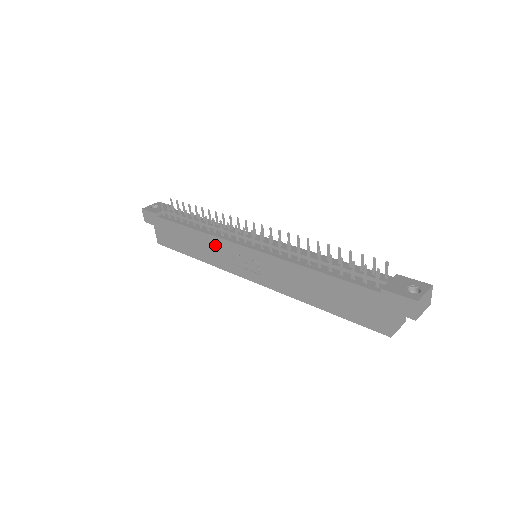
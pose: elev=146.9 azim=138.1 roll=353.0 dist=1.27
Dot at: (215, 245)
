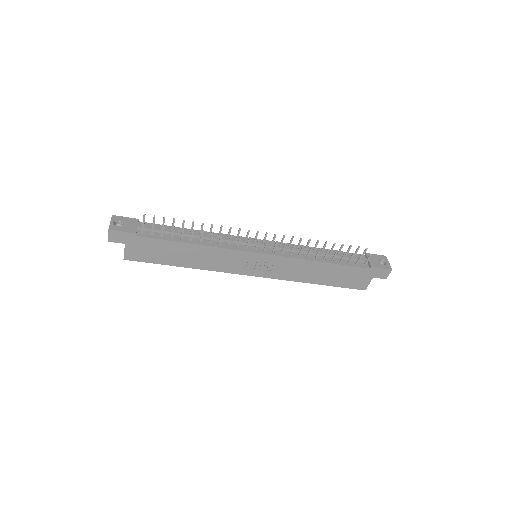
Dot at: (221, 255)
